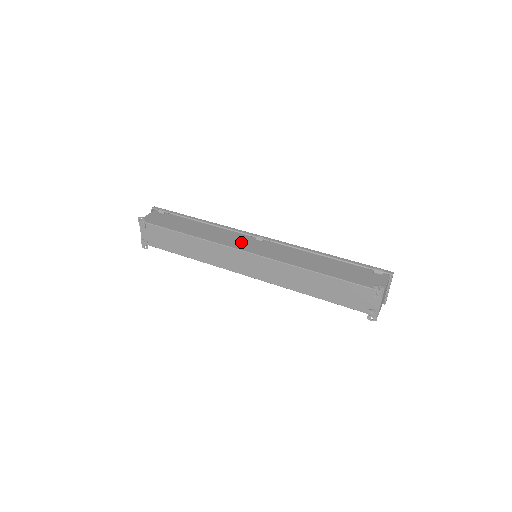
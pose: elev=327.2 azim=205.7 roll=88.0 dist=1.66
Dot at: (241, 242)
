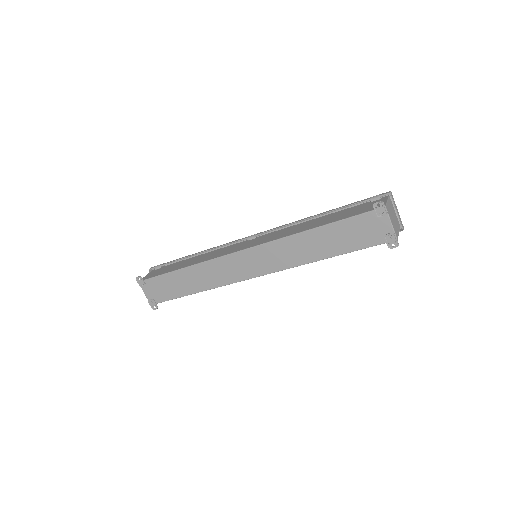
Dot at: (234, 248)
